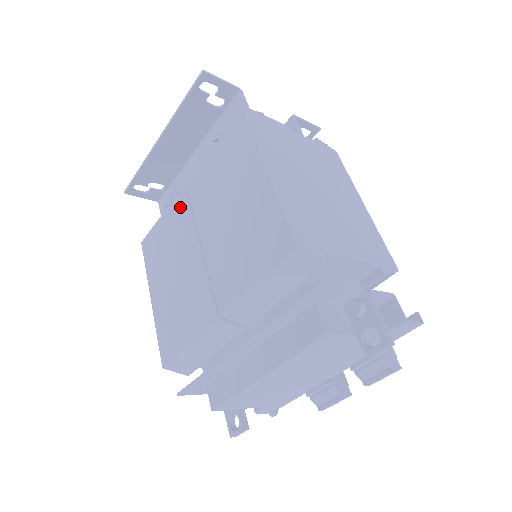
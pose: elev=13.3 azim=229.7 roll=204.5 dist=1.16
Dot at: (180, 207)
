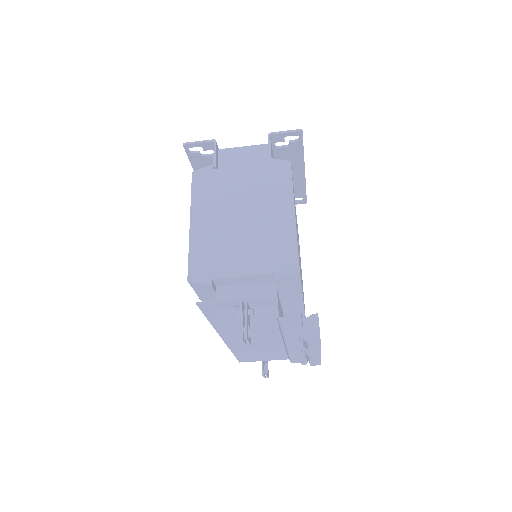
Dot at: occluded
